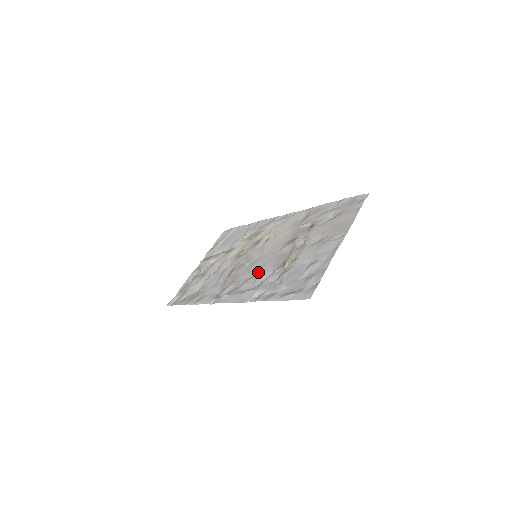
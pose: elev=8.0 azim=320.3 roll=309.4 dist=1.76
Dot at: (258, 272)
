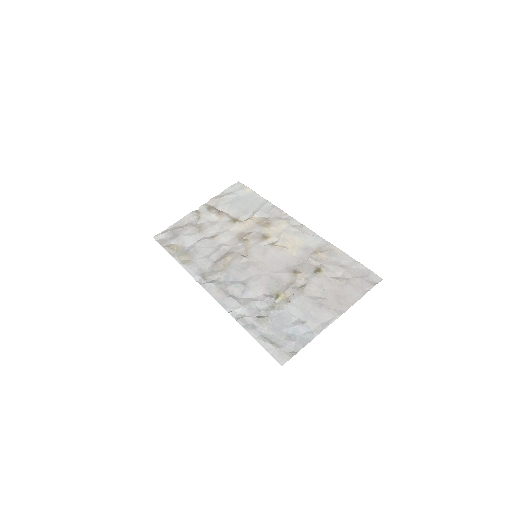
Dot at: (251, 282)
